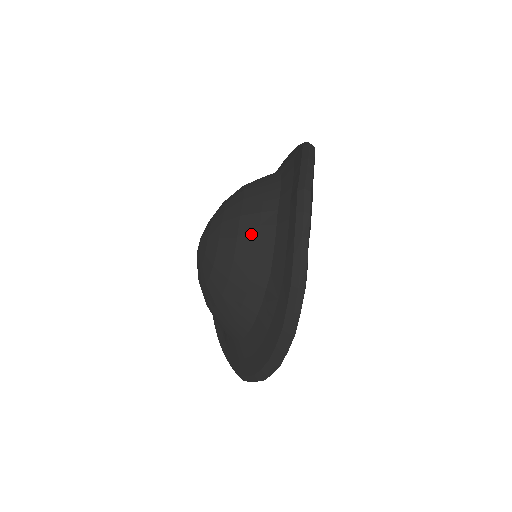
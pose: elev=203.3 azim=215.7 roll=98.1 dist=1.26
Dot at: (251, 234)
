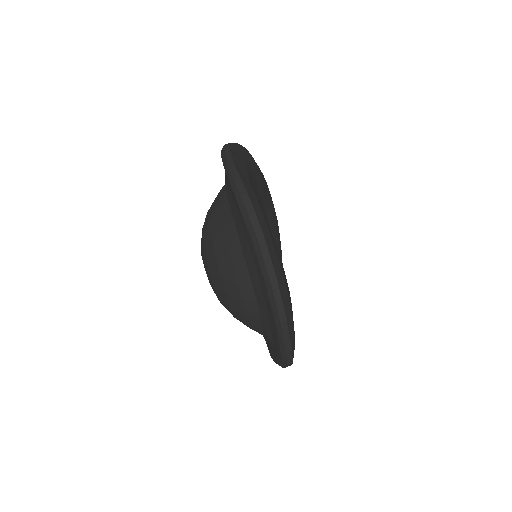
Dot at: (214, 211)
